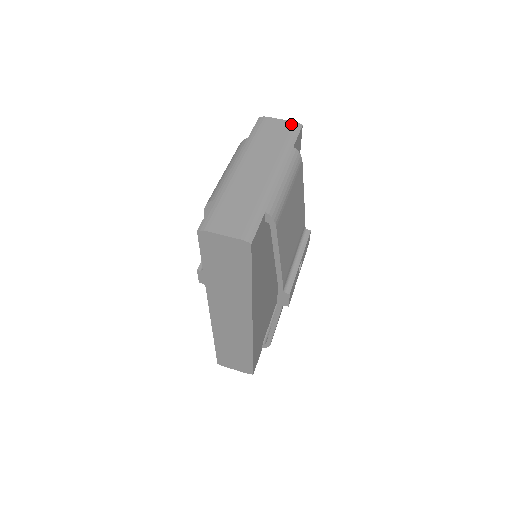
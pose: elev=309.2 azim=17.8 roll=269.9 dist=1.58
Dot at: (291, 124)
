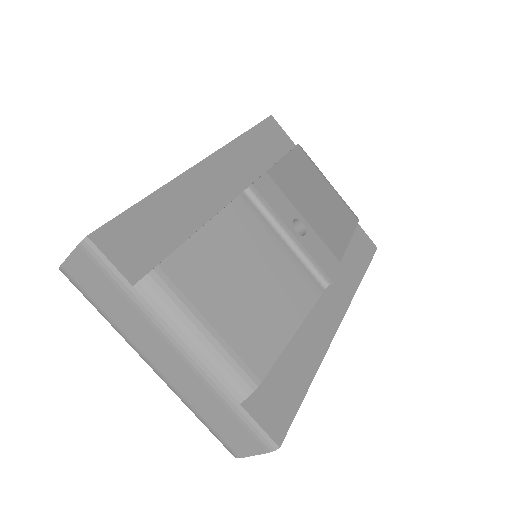
Dot at: (83, 254)
